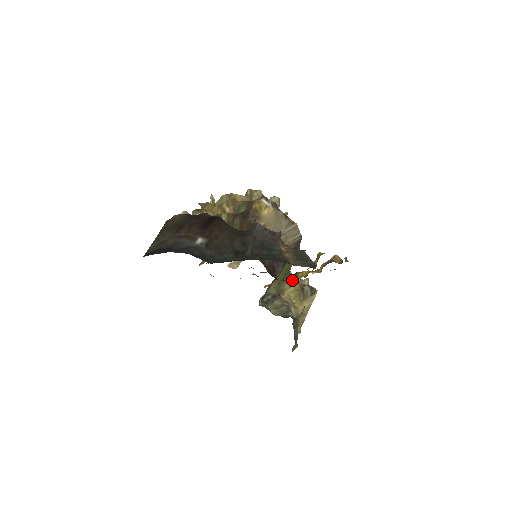
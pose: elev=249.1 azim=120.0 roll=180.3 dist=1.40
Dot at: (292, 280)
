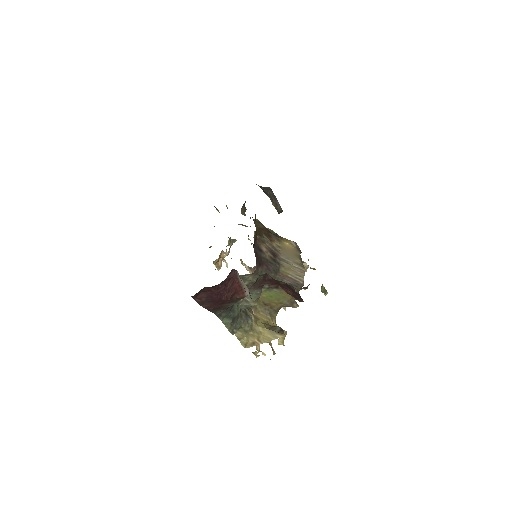
Dot at: occluded
